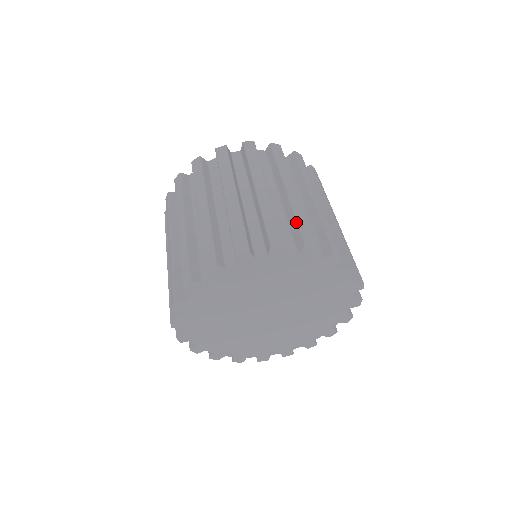
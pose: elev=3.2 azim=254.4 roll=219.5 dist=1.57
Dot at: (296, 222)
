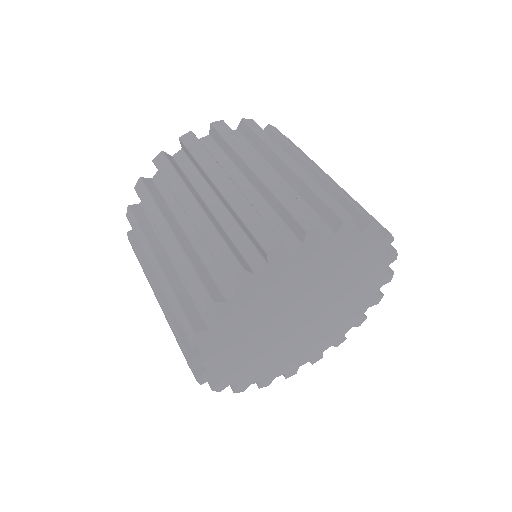
Dot at: (346, 199)
